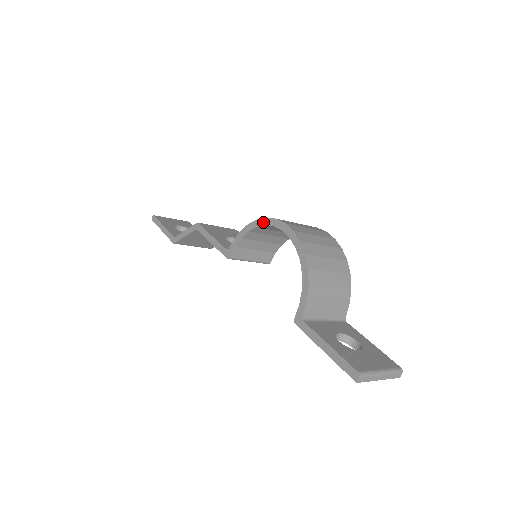
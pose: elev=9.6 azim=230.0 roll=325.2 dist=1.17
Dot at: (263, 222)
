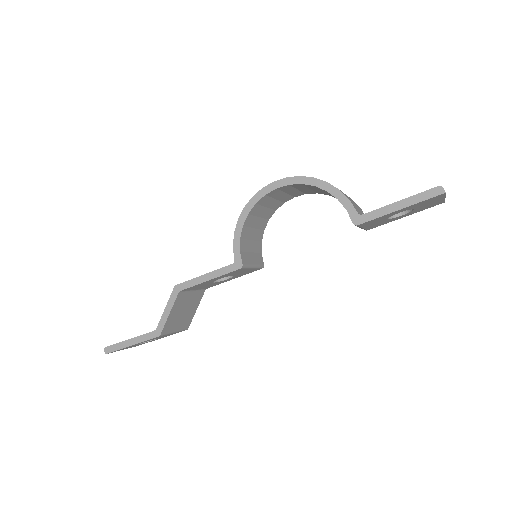
Dot at: (251, 204)
